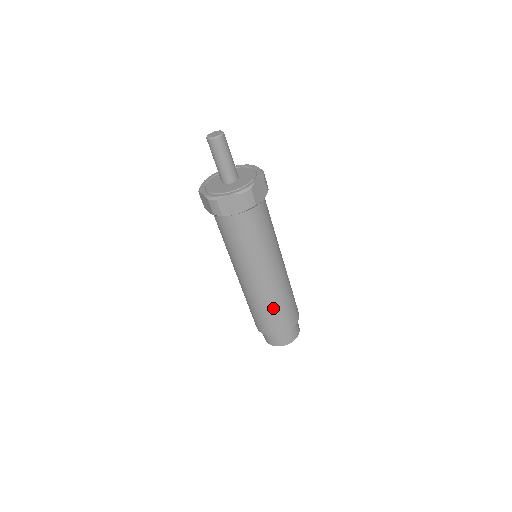
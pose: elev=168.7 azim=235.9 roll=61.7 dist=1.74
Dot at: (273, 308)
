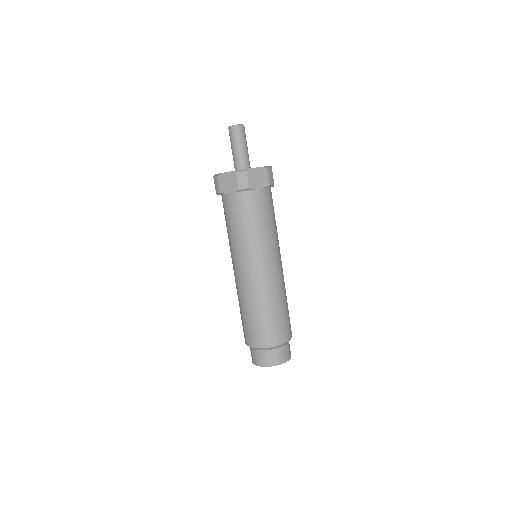
Dot at: (254, 311)
